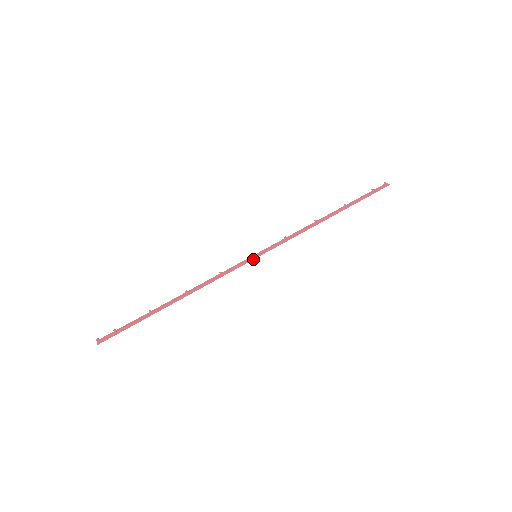
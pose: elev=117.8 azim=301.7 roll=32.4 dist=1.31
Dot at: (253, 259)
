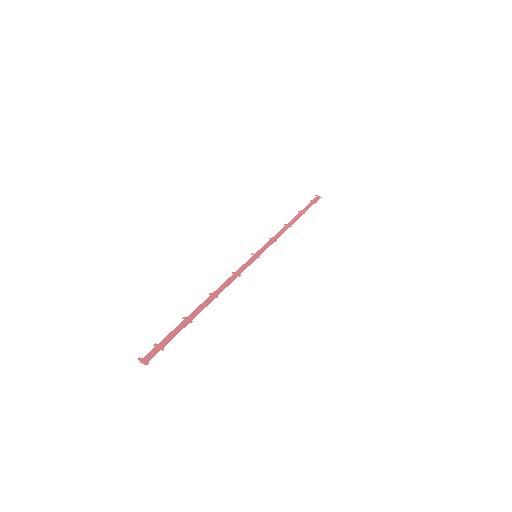
Dot at: (255, 259)
